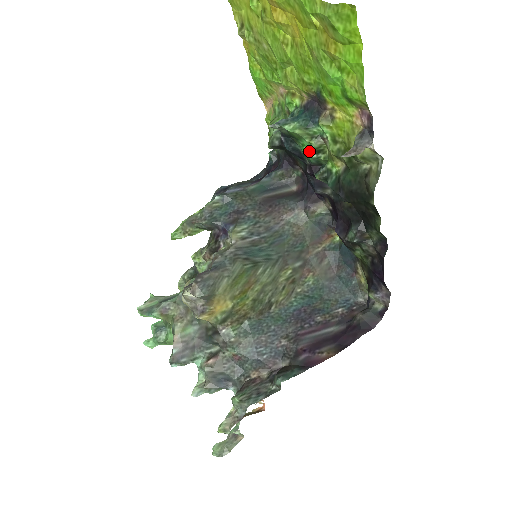
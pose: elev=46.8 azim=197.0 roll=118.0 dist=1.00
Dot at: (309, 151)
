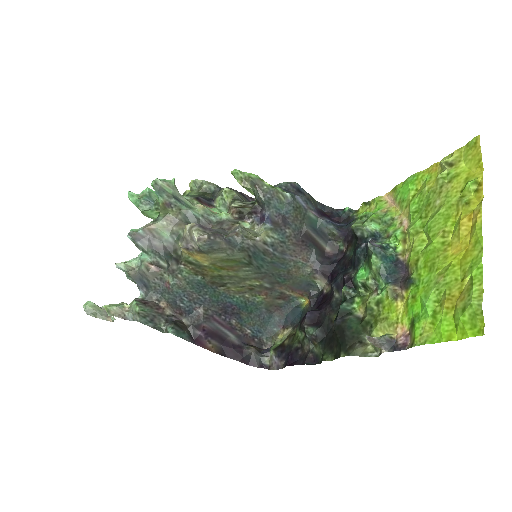
Dot at: (362, 278)
